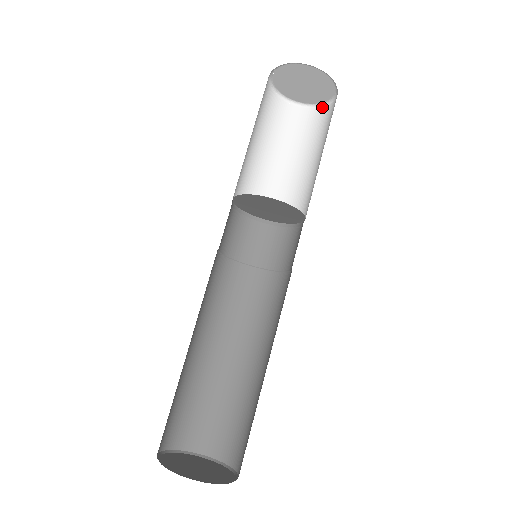
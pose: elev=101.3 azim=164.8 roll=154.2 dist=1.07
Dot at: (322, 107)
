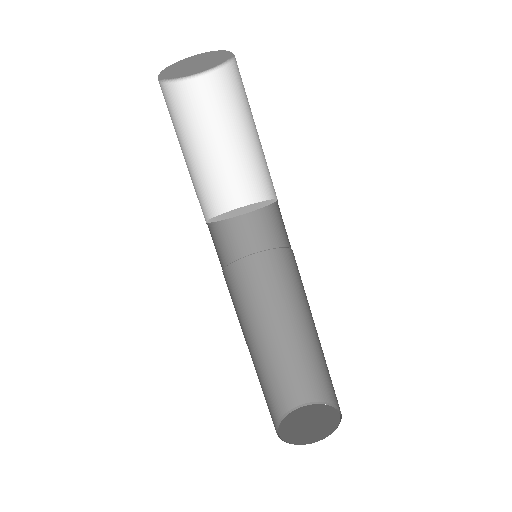
Dot at: (214, 71)
